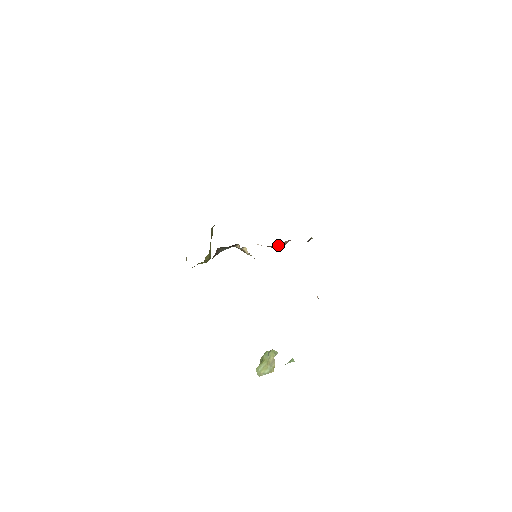
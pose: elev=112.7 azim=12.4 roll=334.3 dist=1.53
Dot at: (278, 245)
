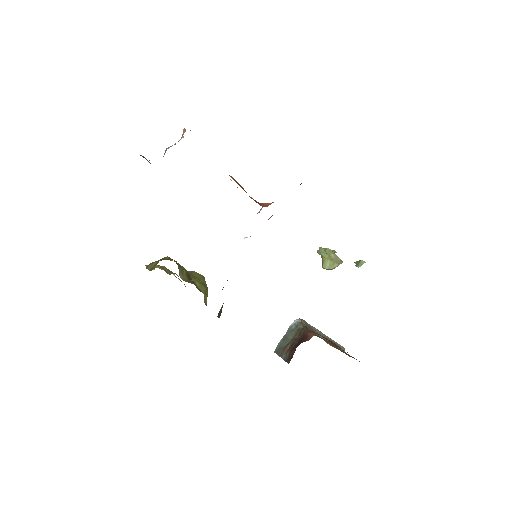
Dot at: occluded
